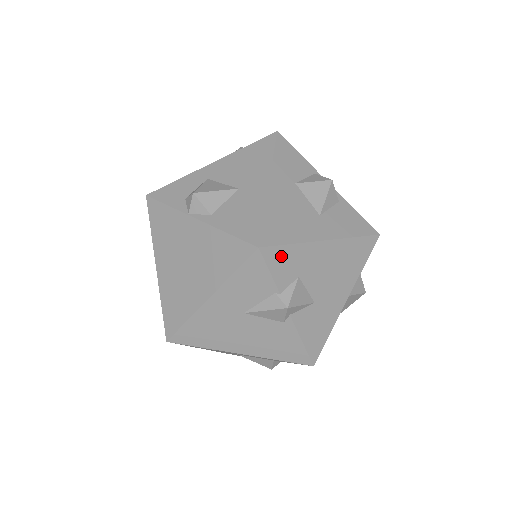
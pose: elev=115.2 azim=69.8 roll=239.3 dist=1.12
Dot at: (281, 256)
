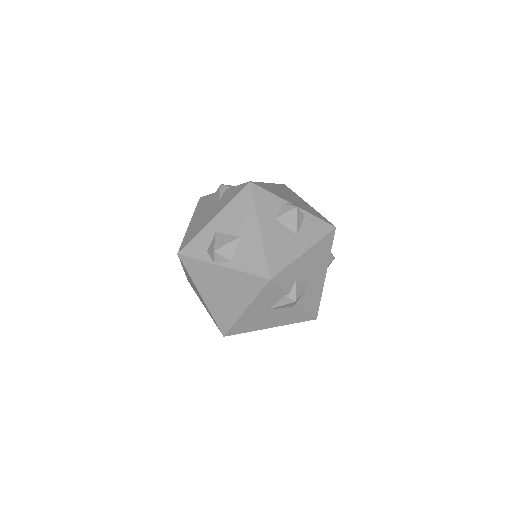
Dot at: (283, 276)
